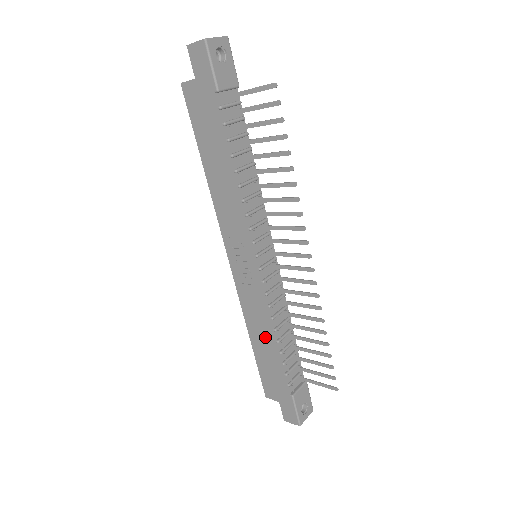
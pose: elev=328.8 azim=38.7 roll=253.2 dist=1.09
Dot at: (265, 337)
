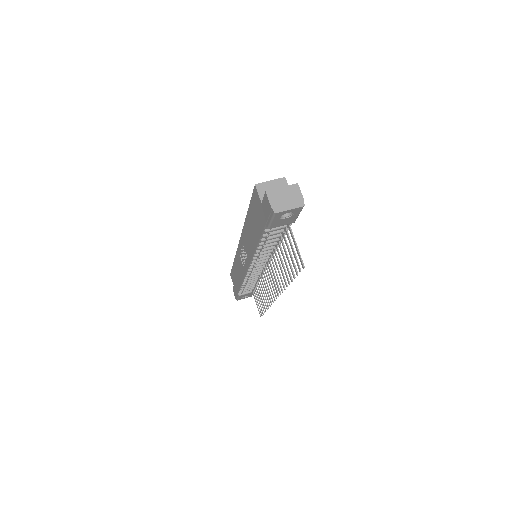
Dot at: (239, 275)
